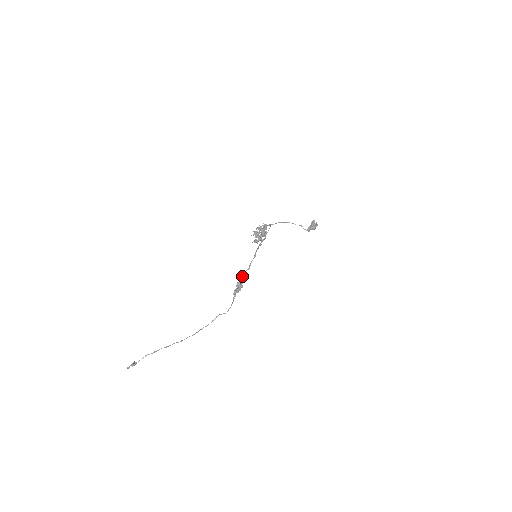
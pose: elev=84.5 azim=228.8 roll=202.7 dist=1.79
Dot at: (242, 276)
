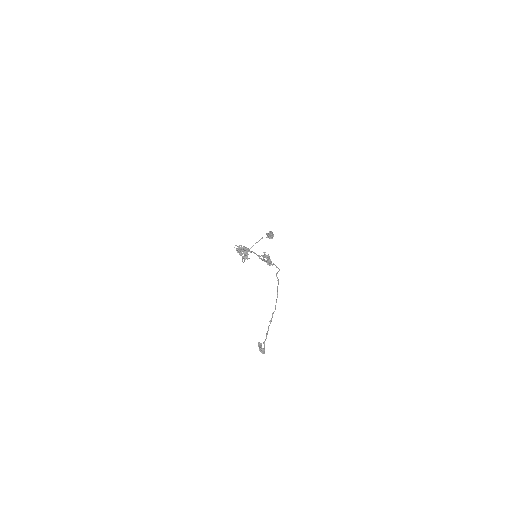
Dot at: occluded
